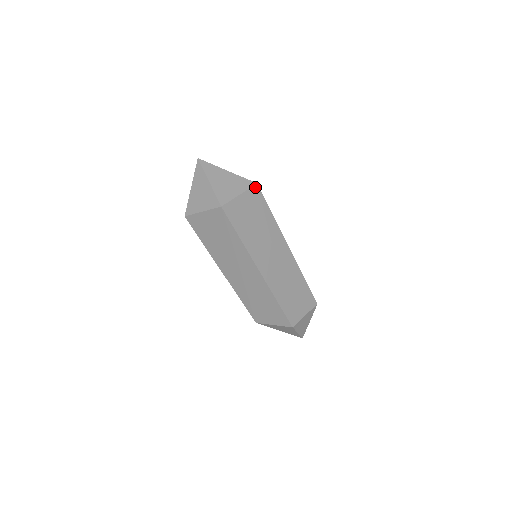
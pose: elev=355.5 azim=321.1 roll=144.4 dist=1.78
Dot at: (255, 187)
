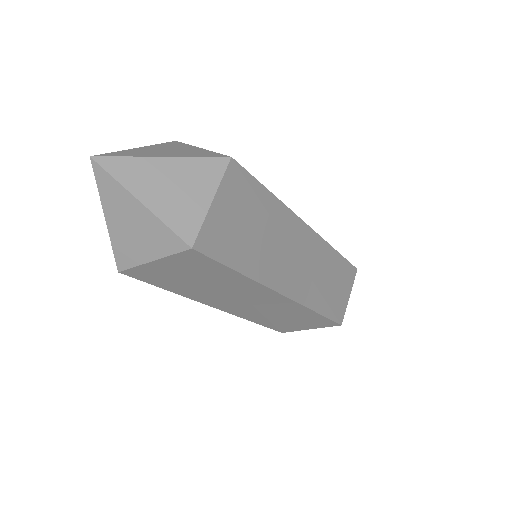
Dot at: (230, 166)
